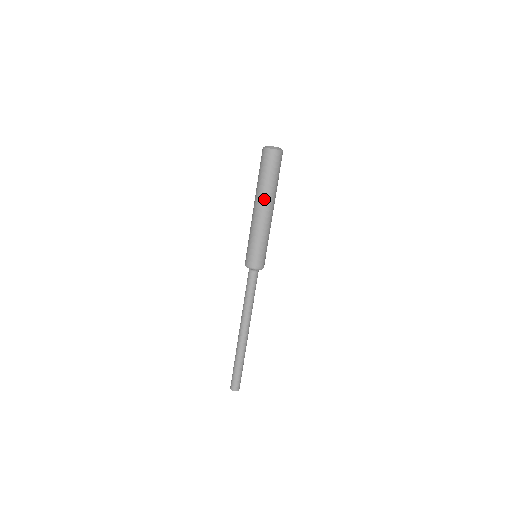
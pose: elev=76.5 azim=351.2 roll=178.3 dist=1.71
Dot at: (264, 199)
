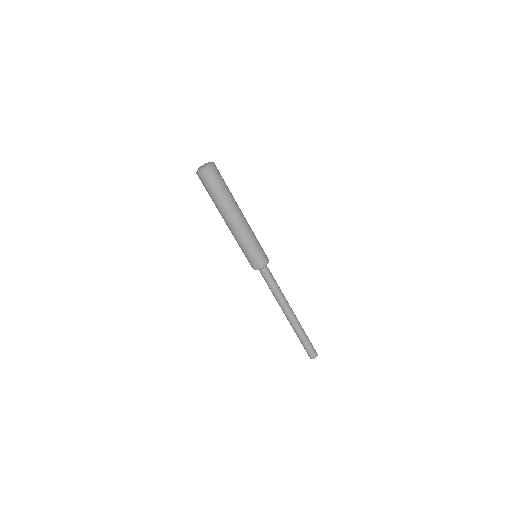
Dot at: (231, 211)
